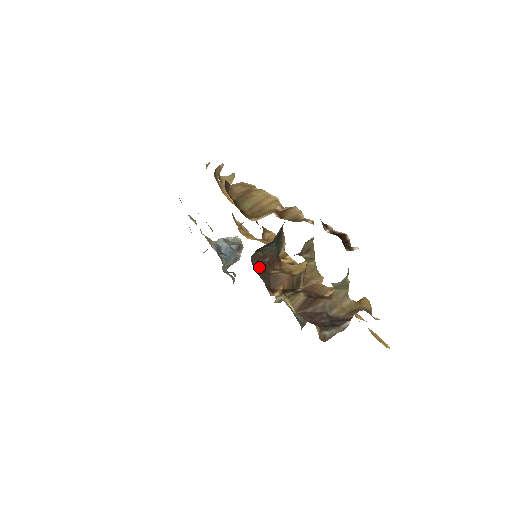
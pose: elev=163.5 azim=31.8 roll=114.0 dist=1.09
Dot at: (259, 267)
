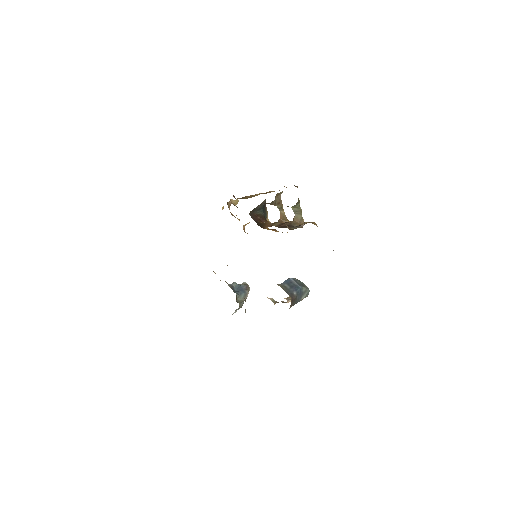
Dot at: (254, 219)
